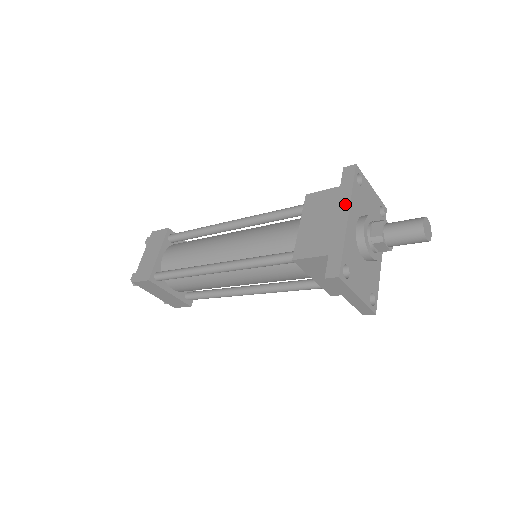
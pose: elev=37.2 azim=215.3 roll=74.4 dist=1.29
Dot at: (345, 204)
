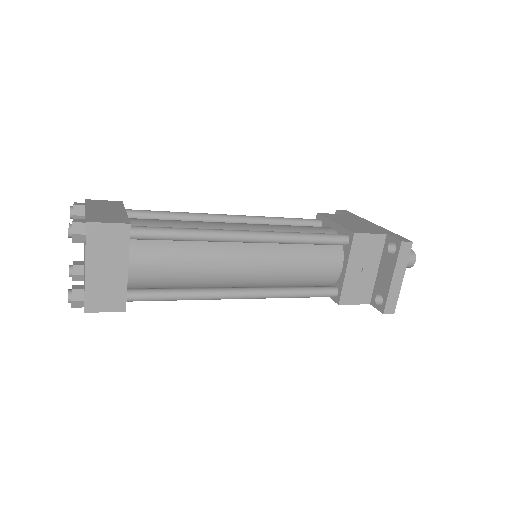
Dot at: (364, 220)
